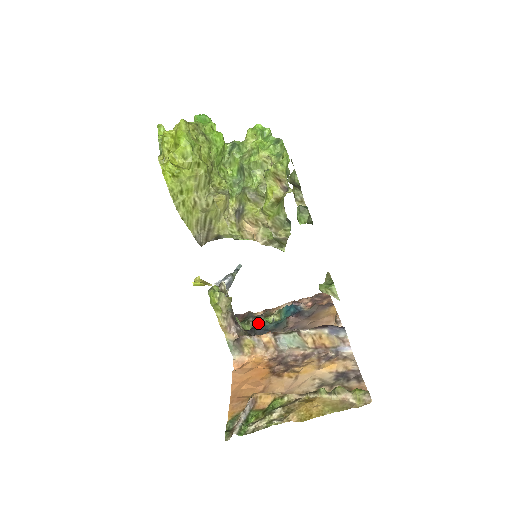
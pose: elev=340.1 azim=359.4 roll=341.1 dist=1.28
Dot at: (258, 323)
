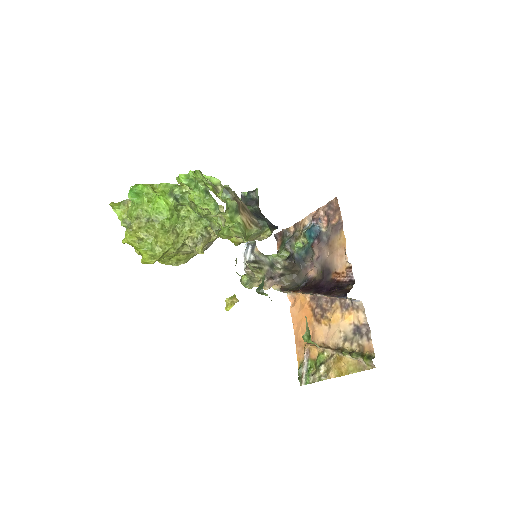
Dot at: (293, 249)
